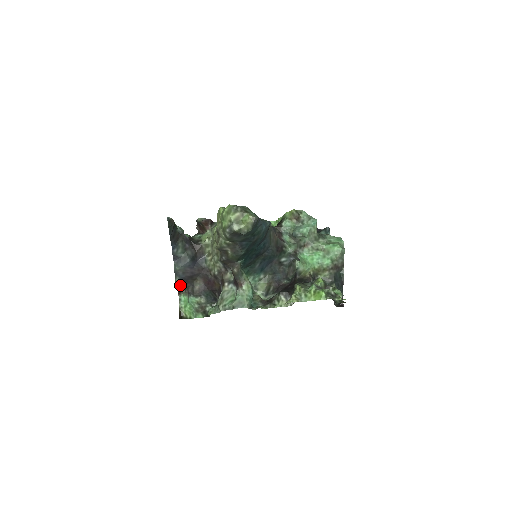
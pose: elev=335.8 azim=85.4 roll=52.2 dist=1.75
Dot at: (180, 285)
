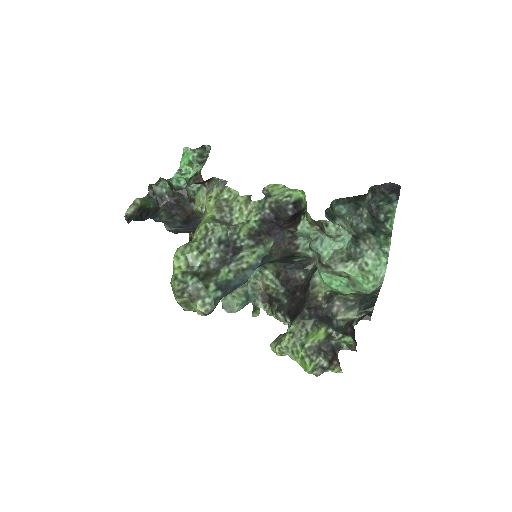
Dot at: occluded
